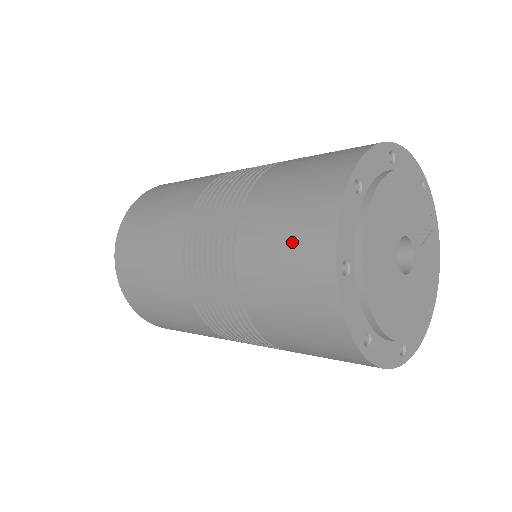
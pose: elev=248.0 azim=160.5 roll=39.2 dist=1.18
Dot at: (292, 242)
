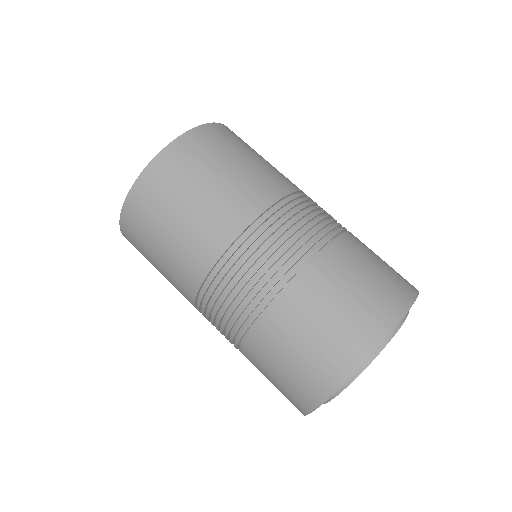
Dot at: (355, 310)
